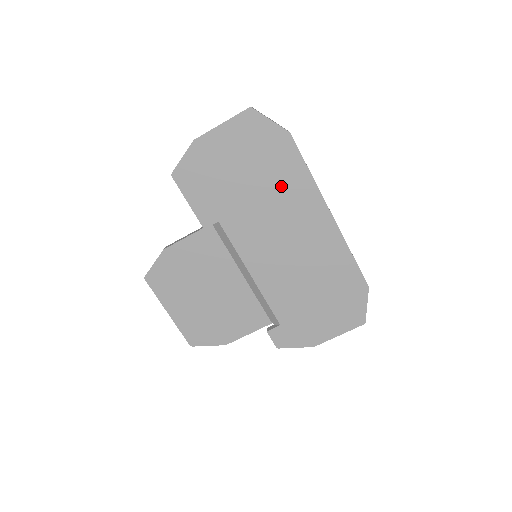
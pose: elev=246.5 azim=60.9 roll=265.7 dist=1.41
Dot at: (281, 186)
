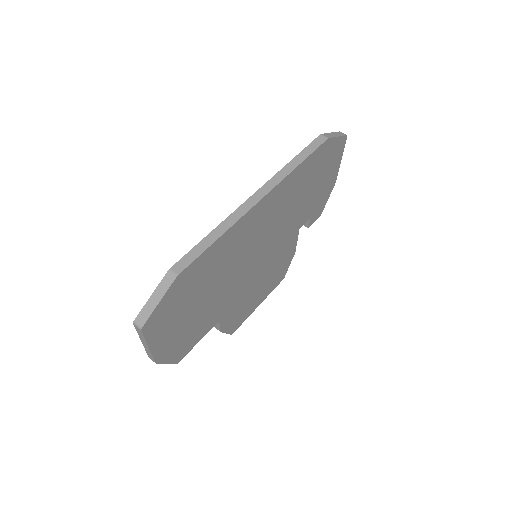
Dot at: (220, 262)
